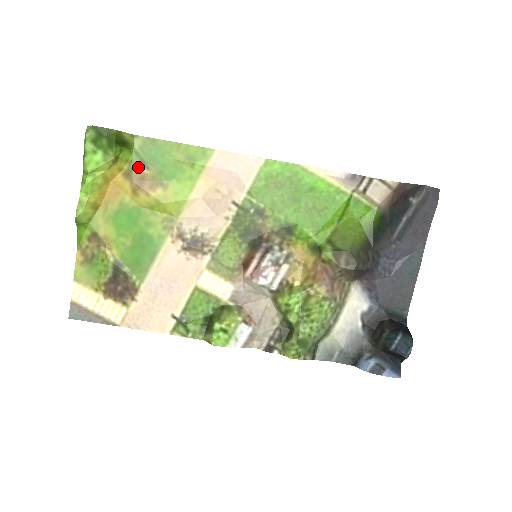
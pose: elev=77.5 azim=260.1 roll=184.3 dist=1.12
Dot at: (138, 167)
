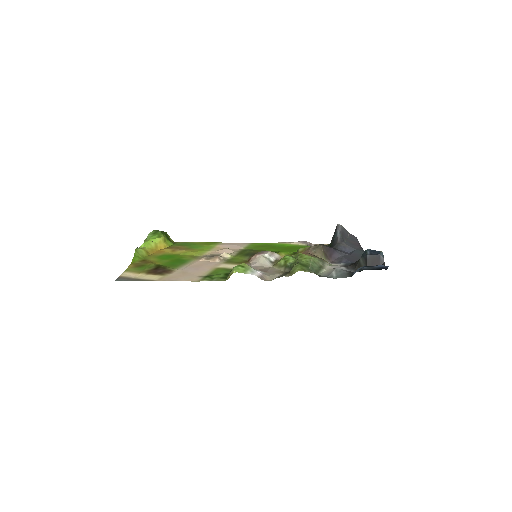
Dot at: (176, 246)
